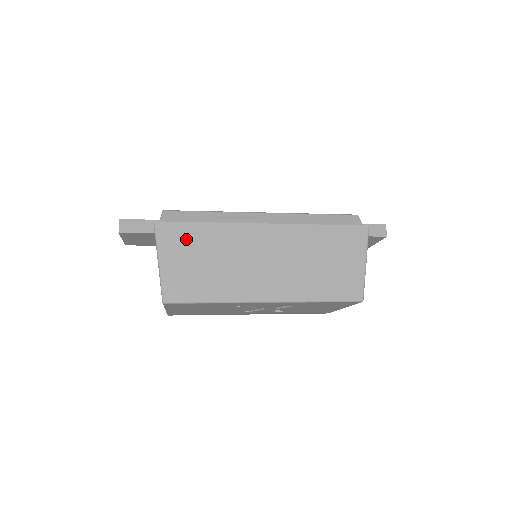
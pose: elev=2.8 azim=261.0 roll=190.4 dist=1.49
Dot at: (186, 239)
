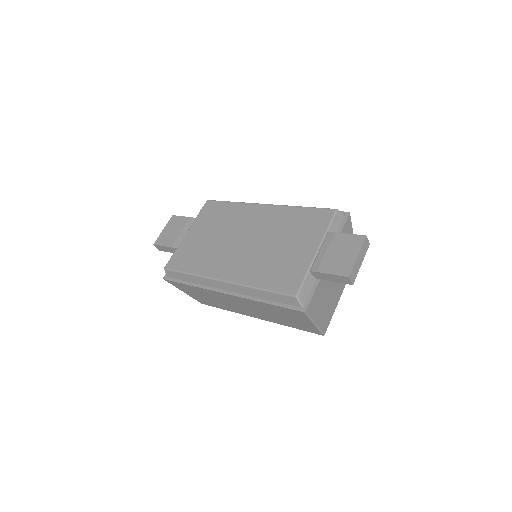
Dot at: (186, 288)
